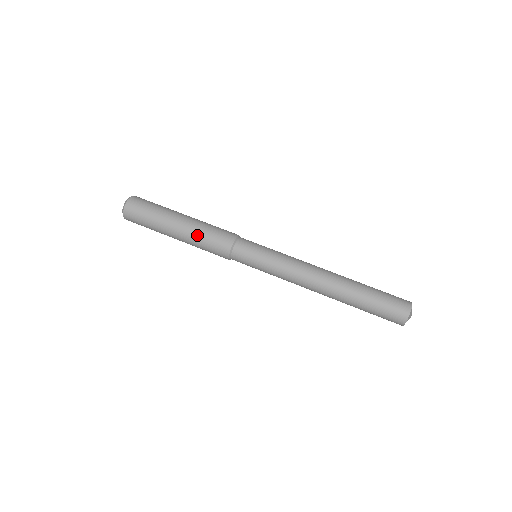
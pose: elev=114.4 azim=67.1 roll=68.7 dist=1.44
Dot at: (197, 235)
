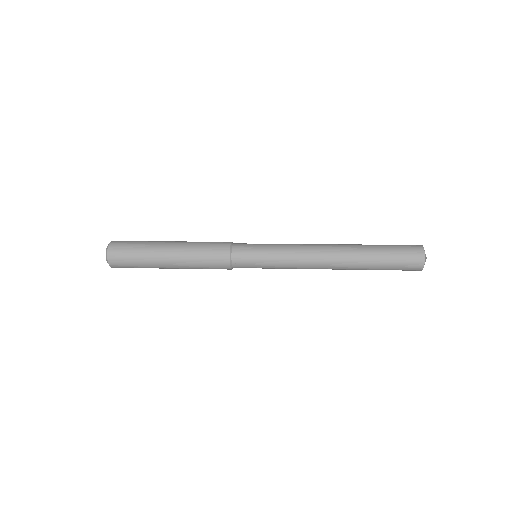
Dot at: (194, 242)
